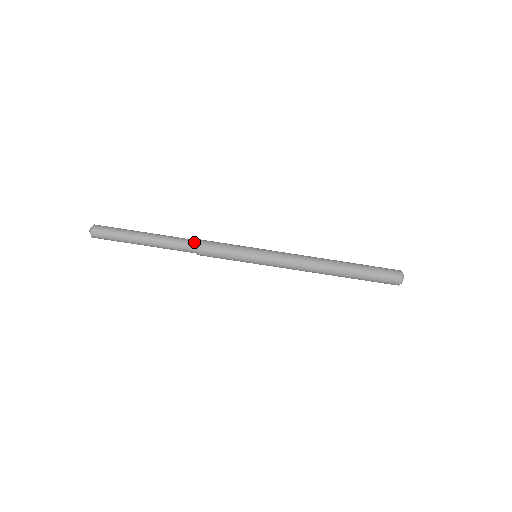
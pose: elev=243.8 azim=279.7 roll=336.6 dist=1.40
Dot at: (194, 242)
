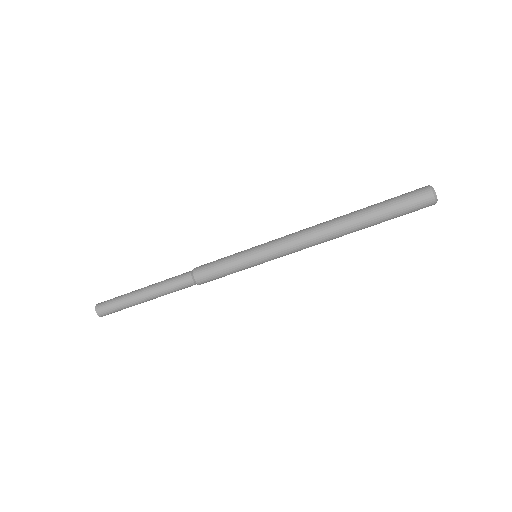
Dot at: (188, 278)
